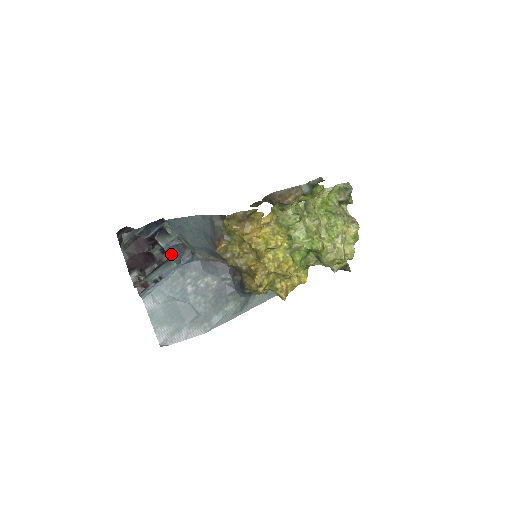
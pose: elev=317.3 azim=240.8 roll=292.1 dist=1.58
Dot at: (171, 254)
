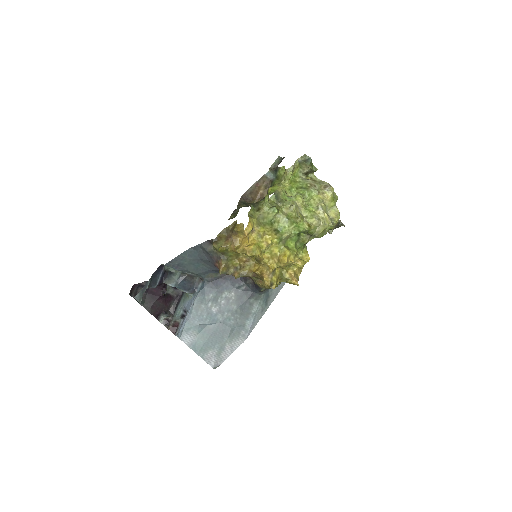
Dot at: (184, 289)
